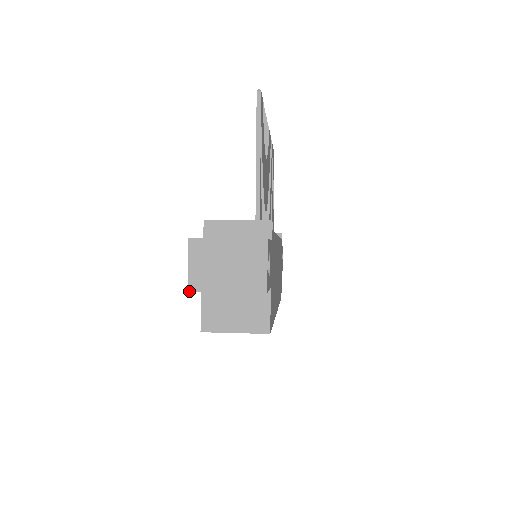
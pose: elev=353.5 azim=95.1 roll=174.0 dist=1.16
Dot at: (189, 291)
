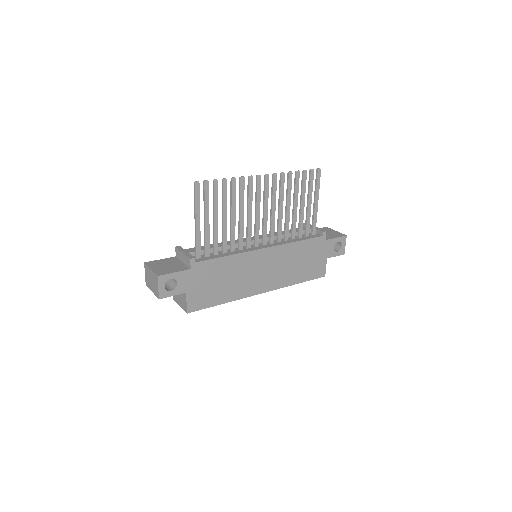
Dot at: (146, 285)
